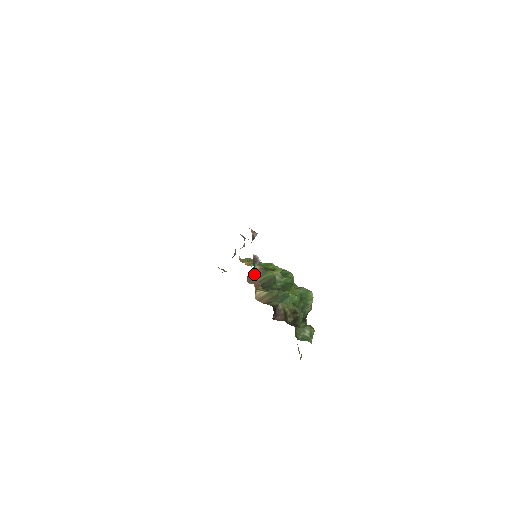
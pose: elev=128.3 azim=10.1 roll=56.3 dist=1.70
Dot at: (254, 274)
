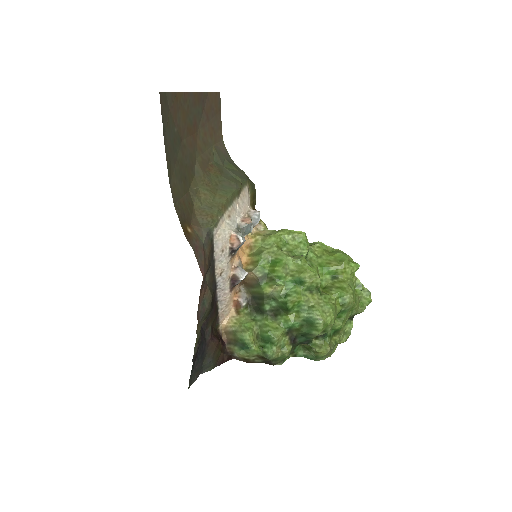
Dot at: (249, 281)
